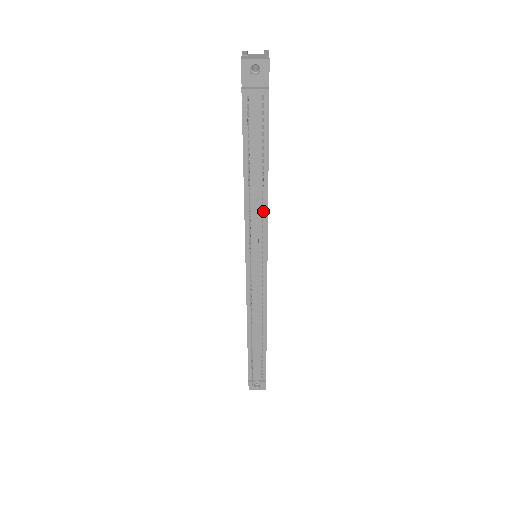
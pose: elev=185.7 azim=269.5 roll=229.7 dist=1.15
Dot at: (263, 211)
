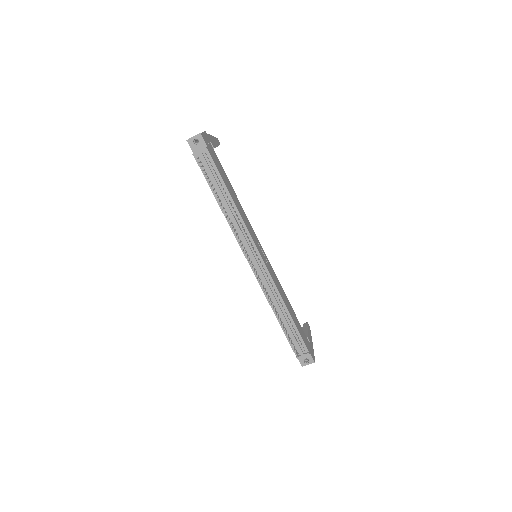
Dot at: (240, 220)
